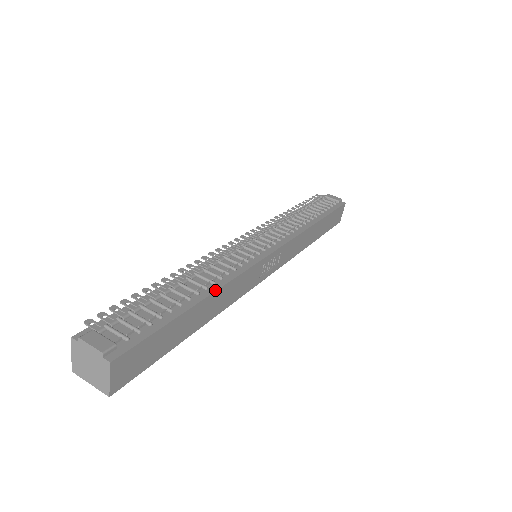
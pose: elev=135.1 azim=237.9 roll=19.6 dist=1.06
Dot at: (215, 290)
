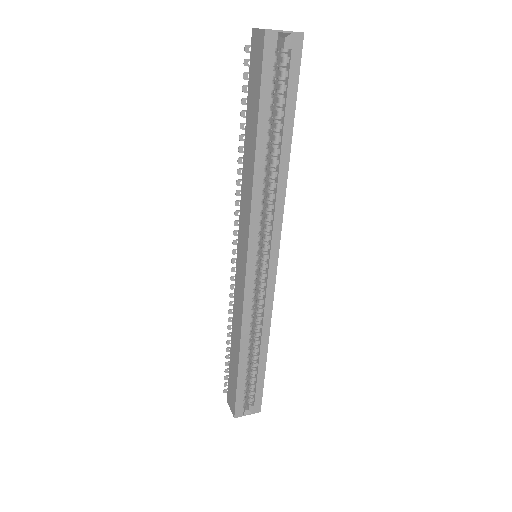
Dot at: occluded
